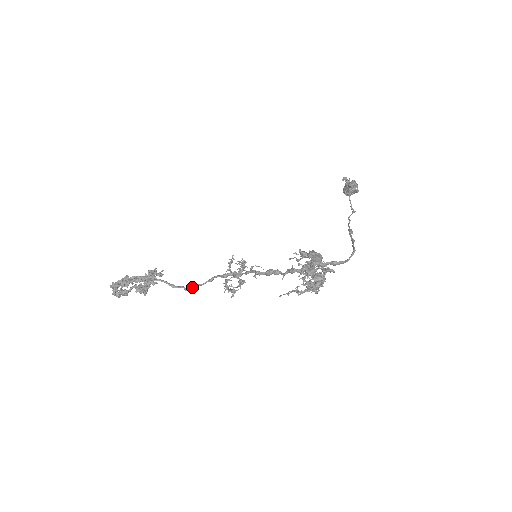
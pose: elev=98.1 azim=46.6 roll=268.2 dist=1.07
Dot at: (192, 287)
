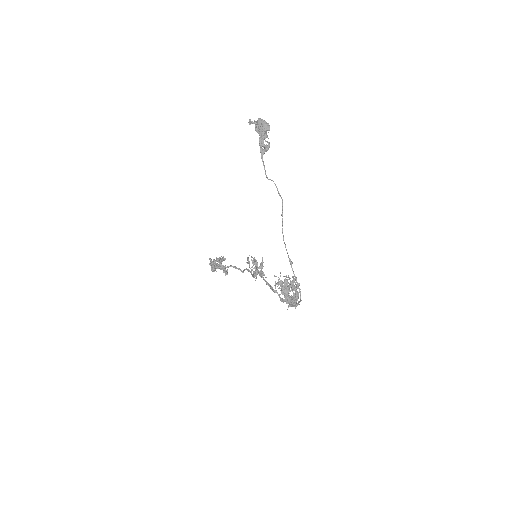
Dot at: occluded
